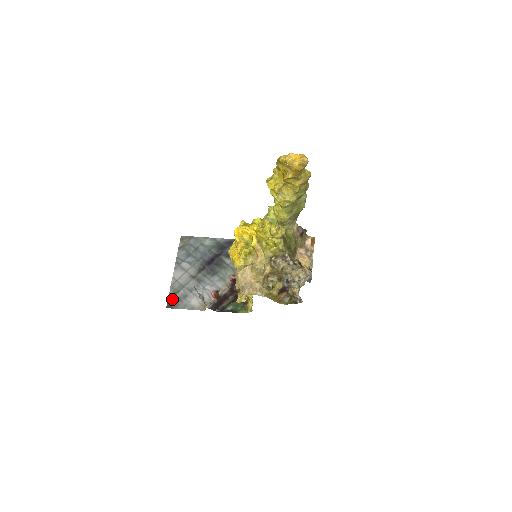
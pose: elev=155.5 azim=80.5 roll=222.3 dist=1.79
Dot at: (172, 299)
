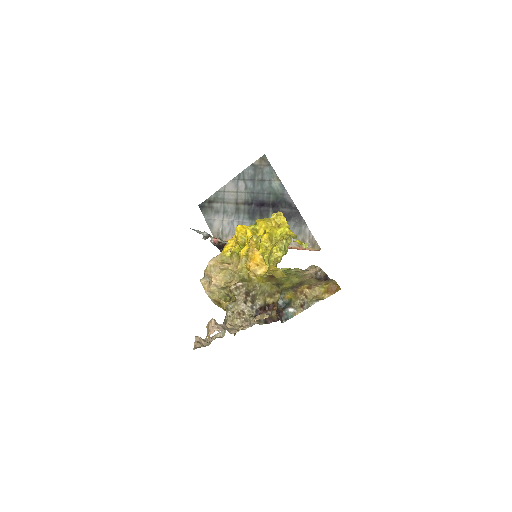
Dot at: (208, 203)
